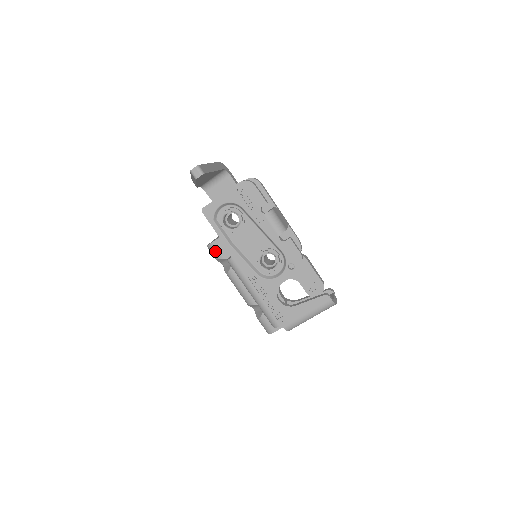
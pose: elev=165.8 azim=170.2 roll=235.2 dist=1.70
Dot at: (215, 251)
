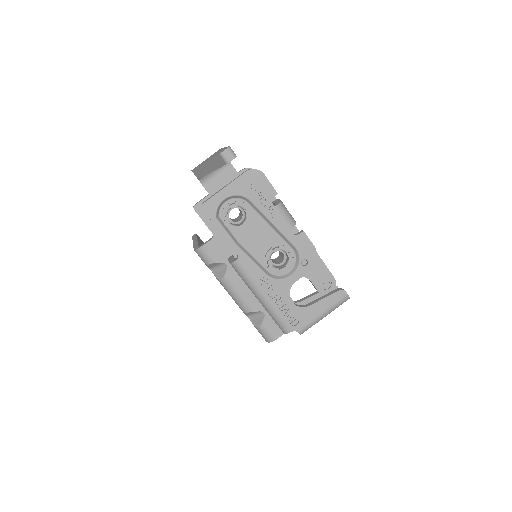
Dot at: (207, 255)
